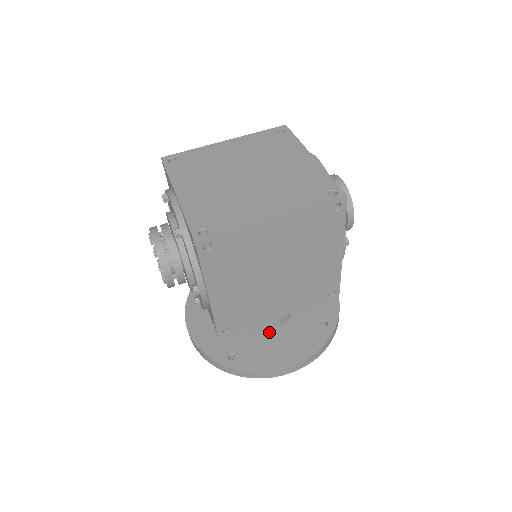
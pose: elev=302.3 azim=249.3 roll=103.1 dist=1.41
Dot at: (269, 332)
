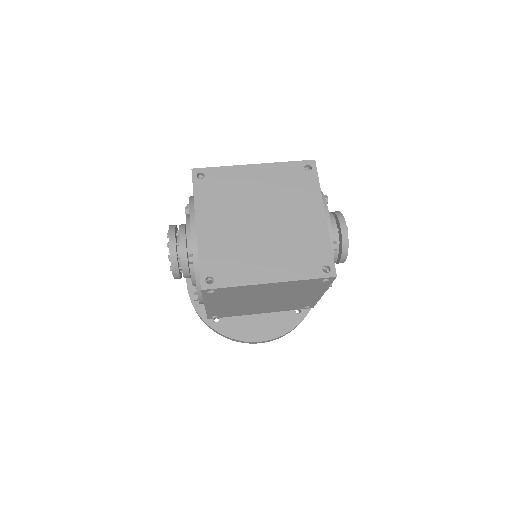
Dot at: occluded
